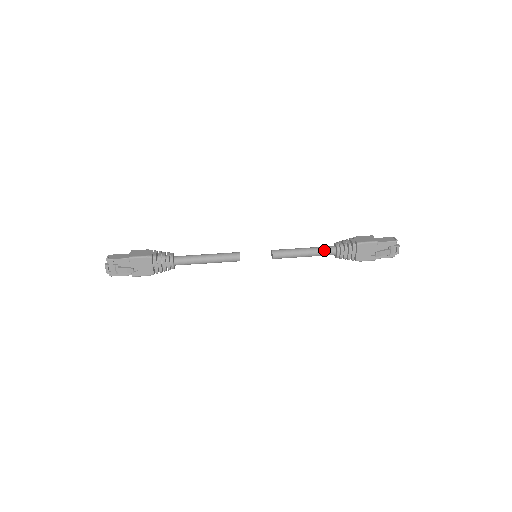
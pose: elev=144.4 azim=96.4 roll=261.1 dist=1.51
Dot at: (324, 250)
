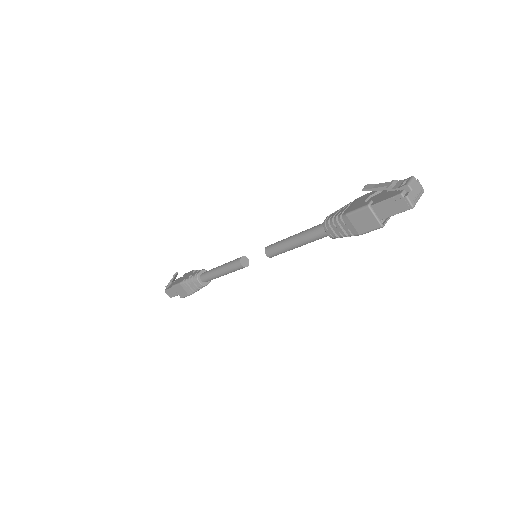
Dot at: occluded
